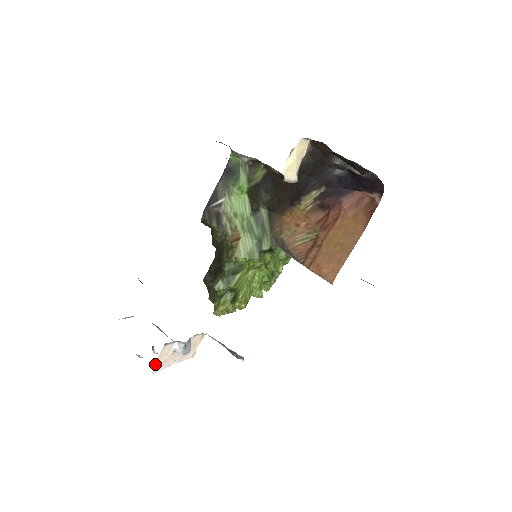
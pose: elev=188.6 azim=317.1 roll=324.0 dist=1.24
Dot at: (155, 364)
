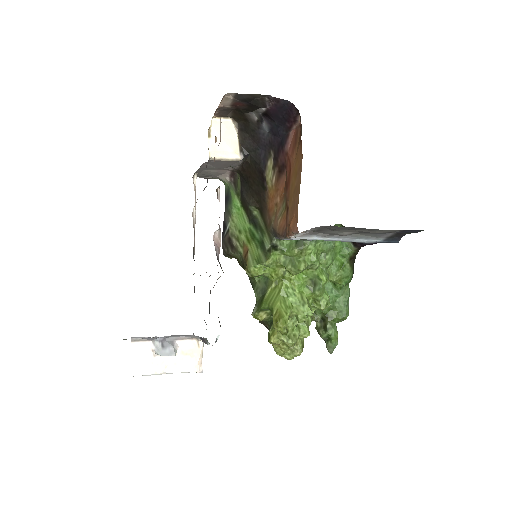
Dot at: (131, 365)
